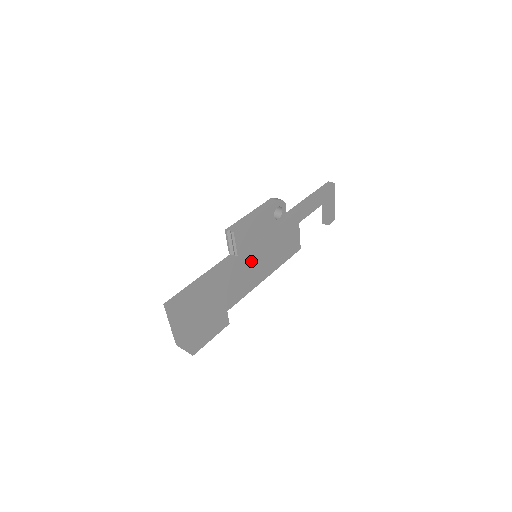
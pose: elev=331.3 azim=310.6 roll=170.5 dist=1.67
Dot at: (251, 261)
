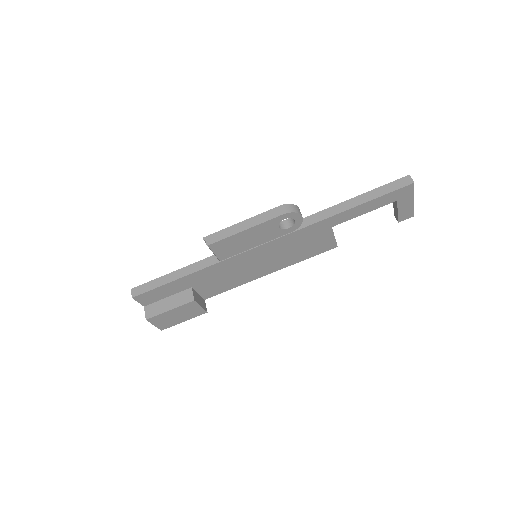
Dot at: (245, 262)
